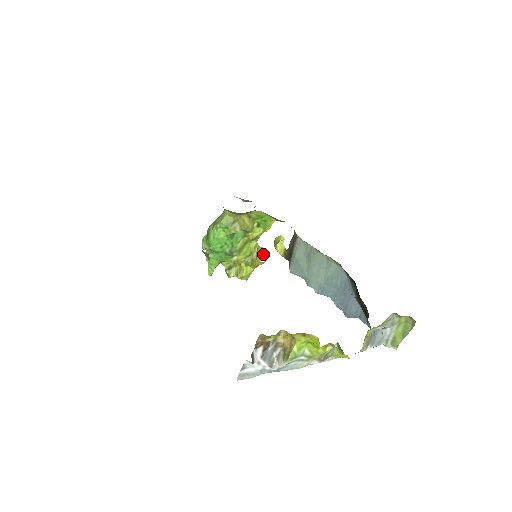
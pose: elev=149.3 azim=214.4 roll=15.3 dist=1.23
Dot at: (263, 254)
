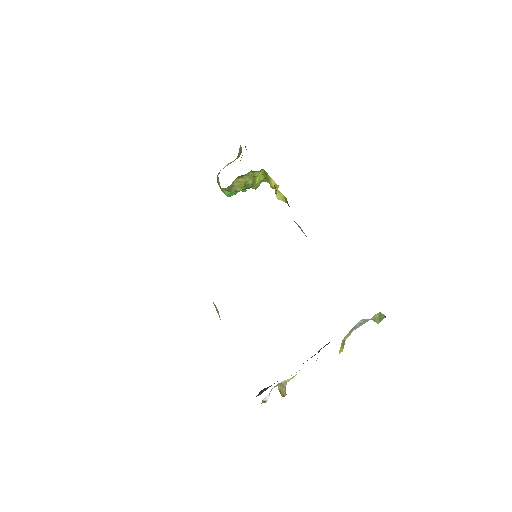
Dot at: (273, 184)
